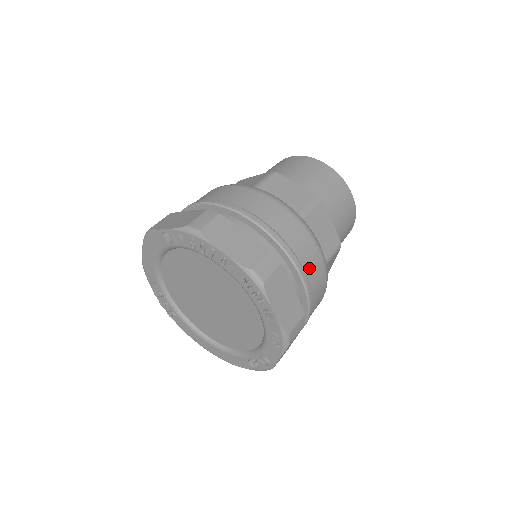
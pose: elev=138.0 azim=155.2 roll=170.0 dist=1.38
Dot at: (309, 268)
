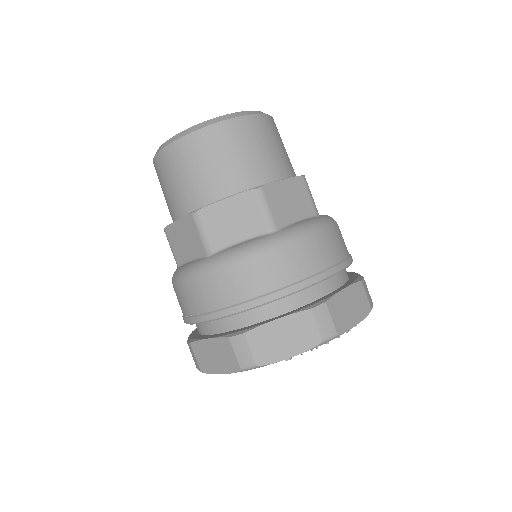
Dot at: occluded
